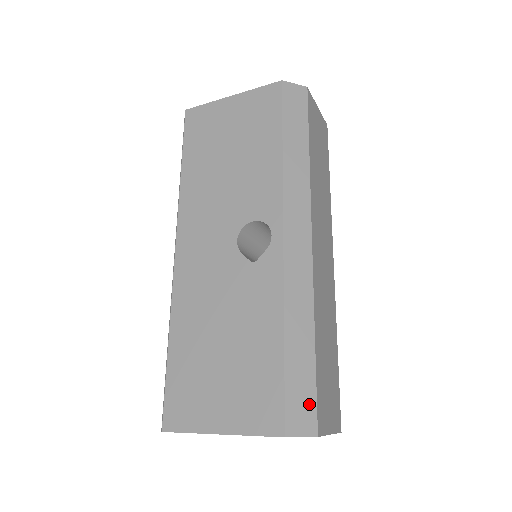
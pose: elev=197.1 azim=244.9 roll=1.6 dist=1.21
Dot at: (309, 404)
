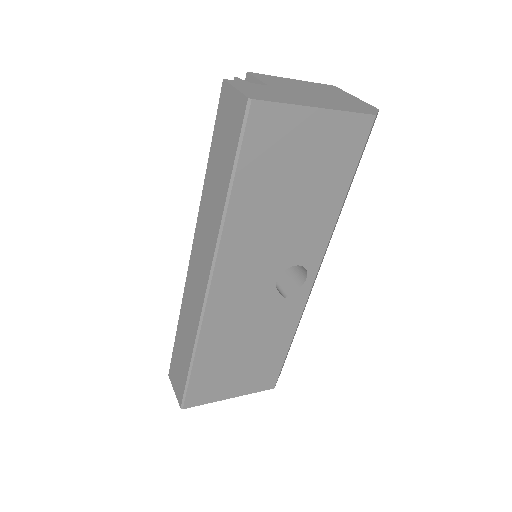
Dot at: occluded
